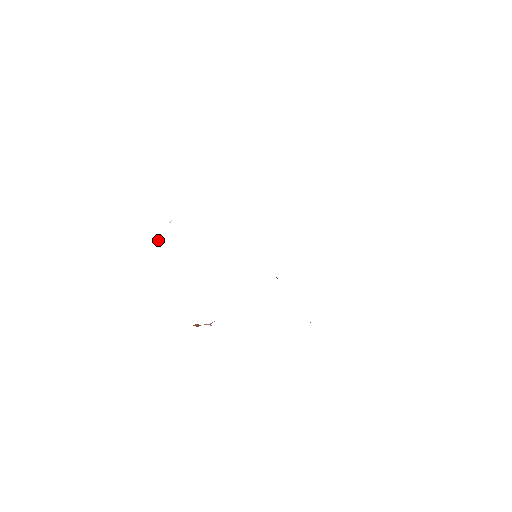
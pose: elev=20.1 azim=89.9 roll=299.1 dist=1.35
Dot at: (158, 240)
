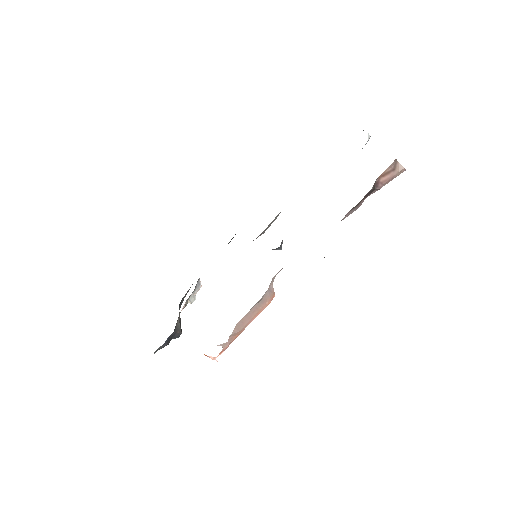
Dot at: (182, 309)
